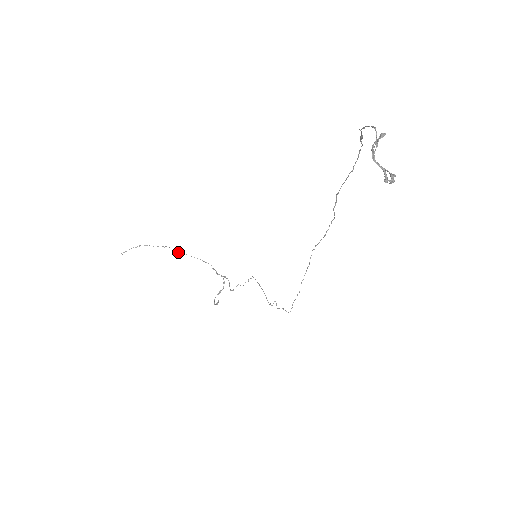
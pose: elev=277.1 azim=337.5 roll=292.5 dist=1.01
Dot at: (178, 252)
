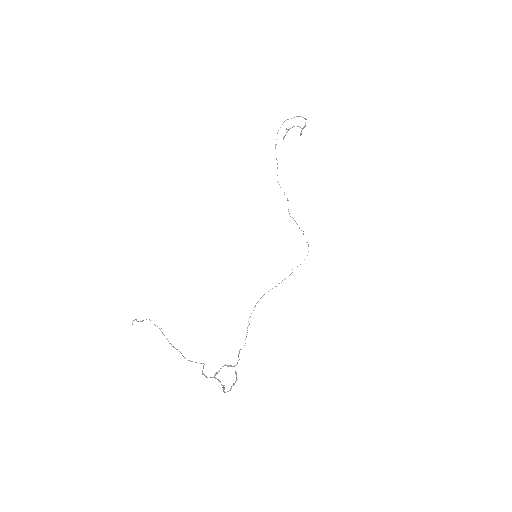
Dot at: (170, 343)
